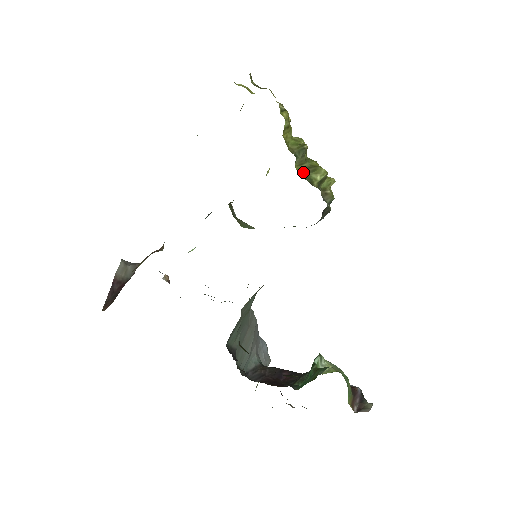
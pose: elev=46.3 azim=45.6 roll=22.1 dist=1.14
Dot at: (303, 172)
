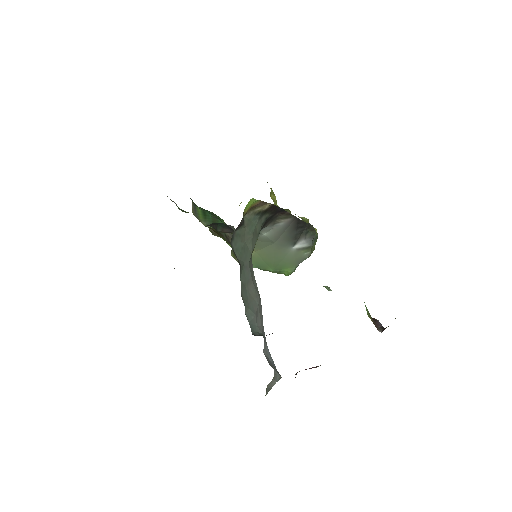
Dot at: occluded
